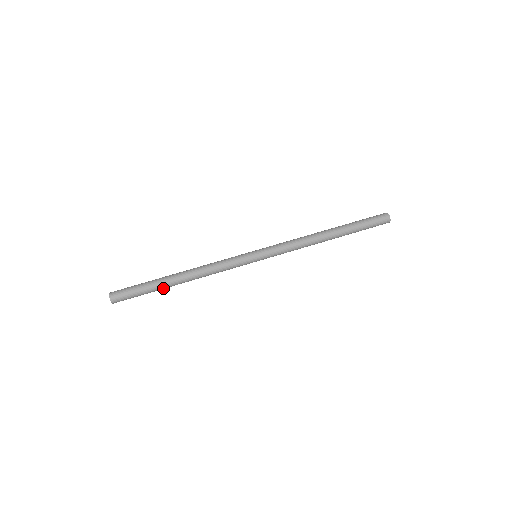
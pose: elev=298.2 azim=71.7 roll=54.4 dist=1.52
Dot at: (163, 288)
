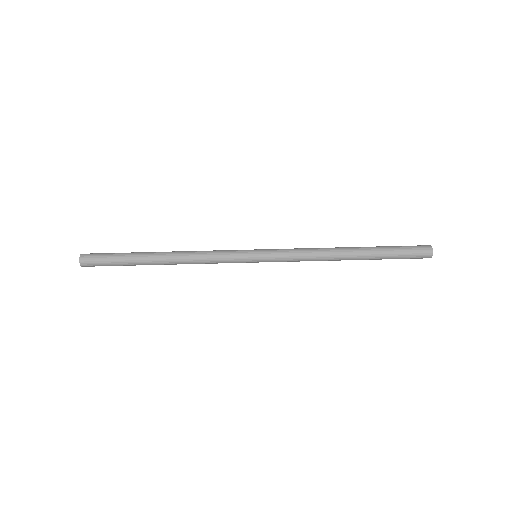
Dot at: occluded
